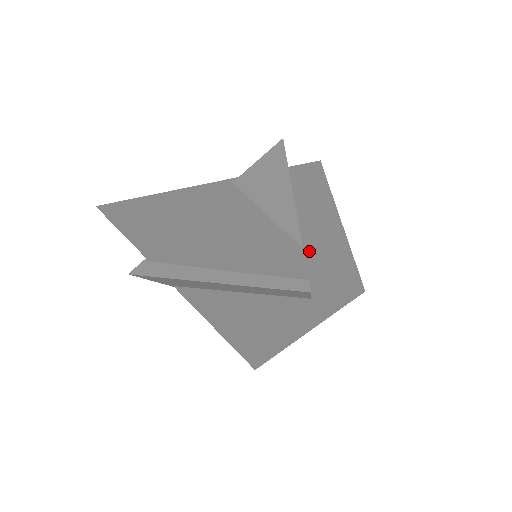
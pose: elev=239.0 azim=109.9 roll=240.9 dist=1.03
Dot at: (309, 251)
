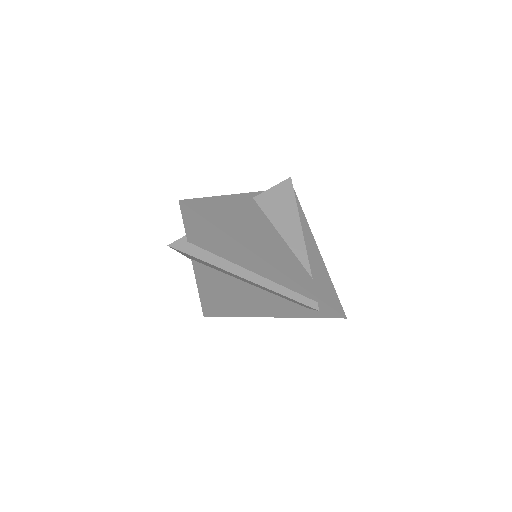
Dot at: (316, 282)
